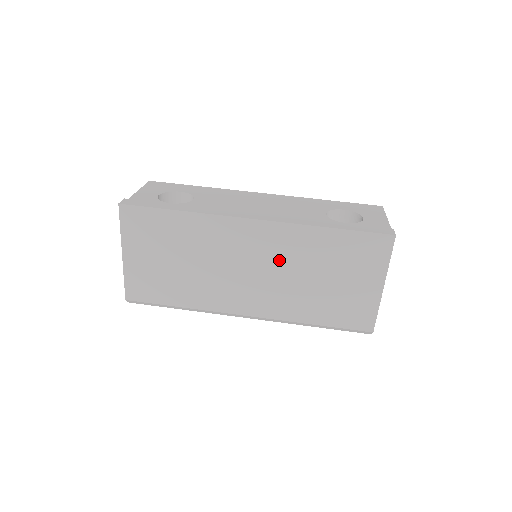
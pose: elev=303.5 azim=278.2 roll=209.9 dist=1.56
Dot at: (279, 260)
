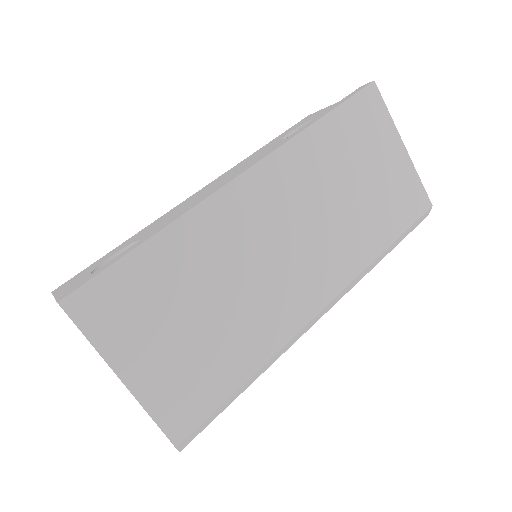
Dot at: (304, 202)
